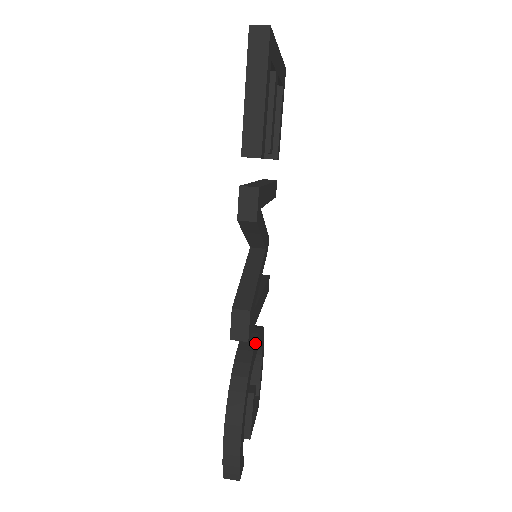
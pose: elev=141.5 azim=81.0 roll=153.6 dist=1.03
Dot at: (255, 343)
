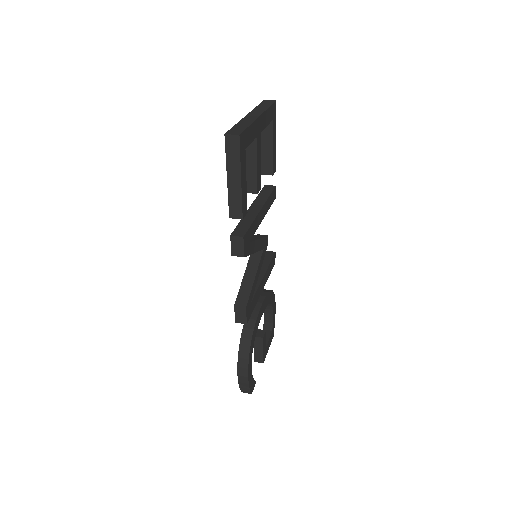
Dot at: (259, 313)
